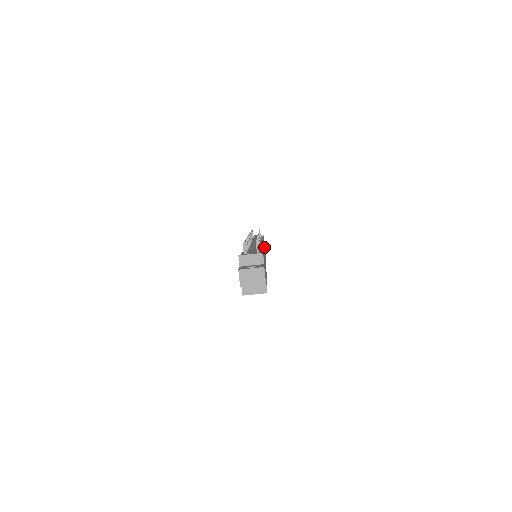
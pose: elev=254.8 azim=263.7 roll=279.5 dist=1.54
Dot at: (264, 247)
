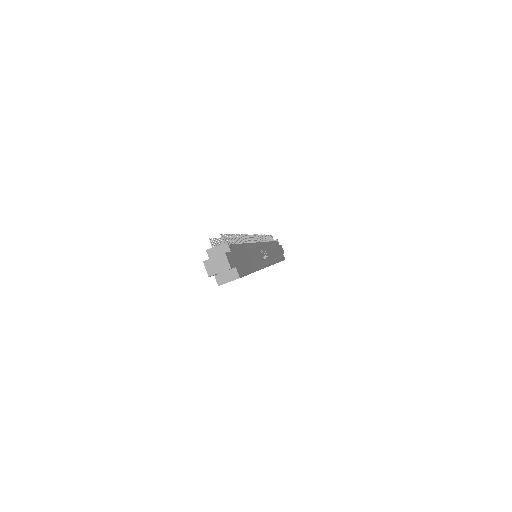
Dot at: (272, 249)
